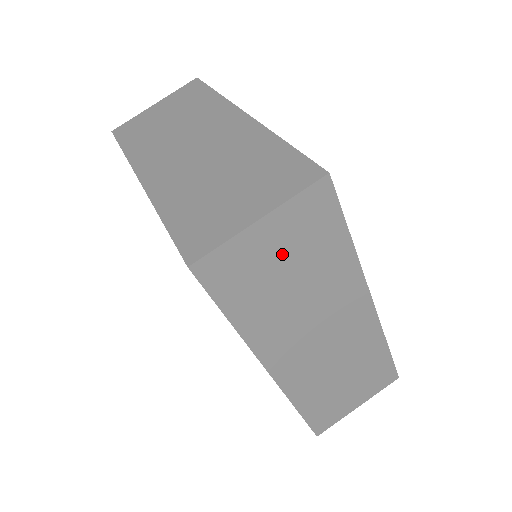
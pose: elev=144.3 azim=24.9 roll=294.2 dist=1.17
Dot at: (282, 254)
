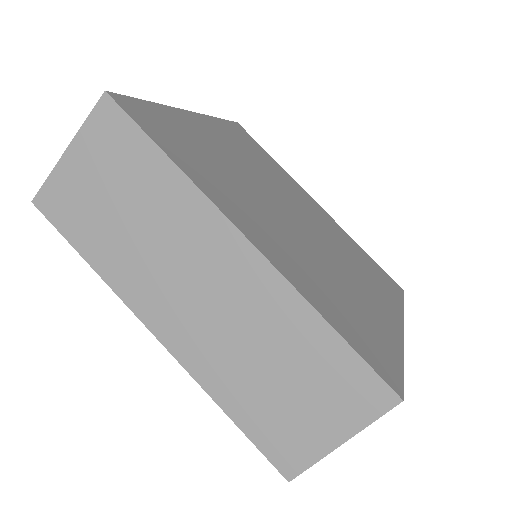
Dot at: (101, 182)
